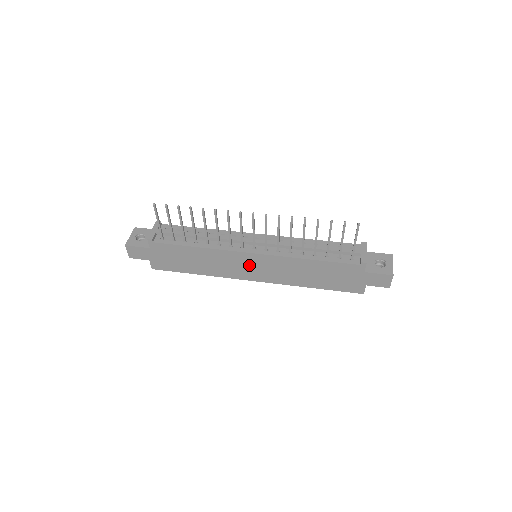
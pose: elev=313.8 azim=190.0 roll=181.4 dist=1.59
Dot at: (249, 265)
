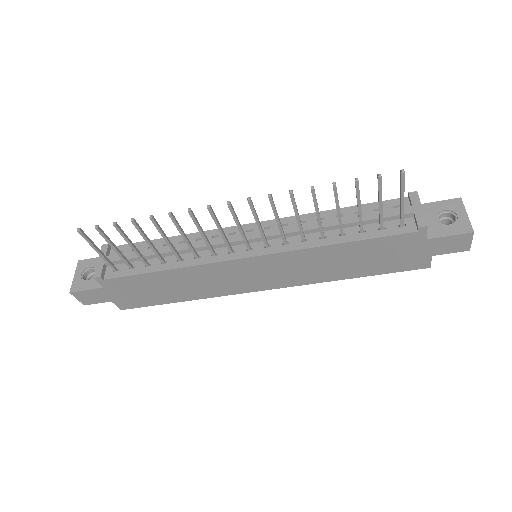
Dot at: (249, 273)
